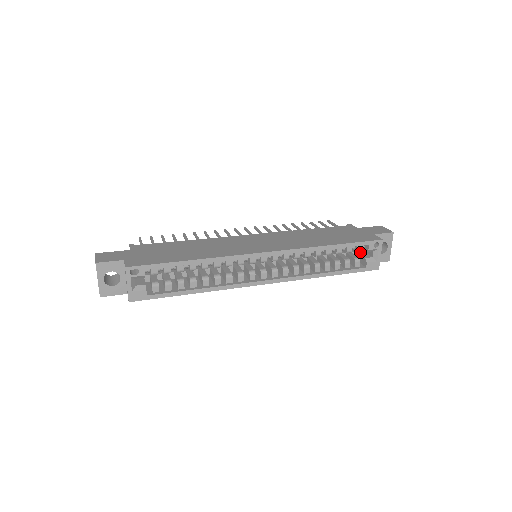
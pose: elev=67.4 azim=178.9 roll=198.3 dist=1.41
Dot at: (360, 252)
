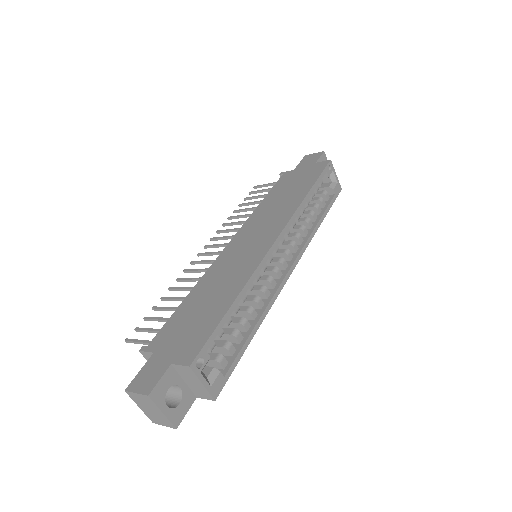
Dot at: occluded
